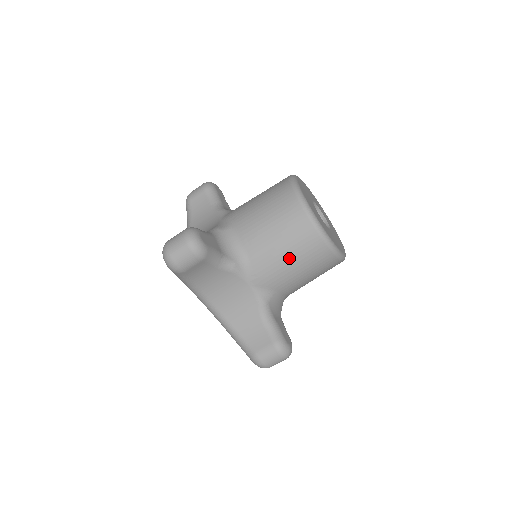
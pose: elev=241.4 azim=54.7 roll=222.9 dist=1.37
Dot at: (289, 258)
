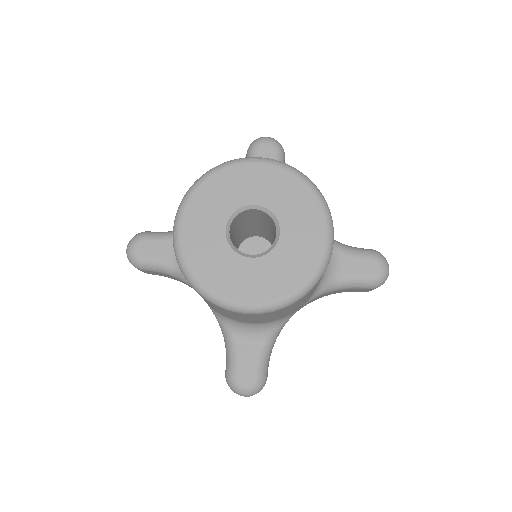
Dot at: (301, 303)
